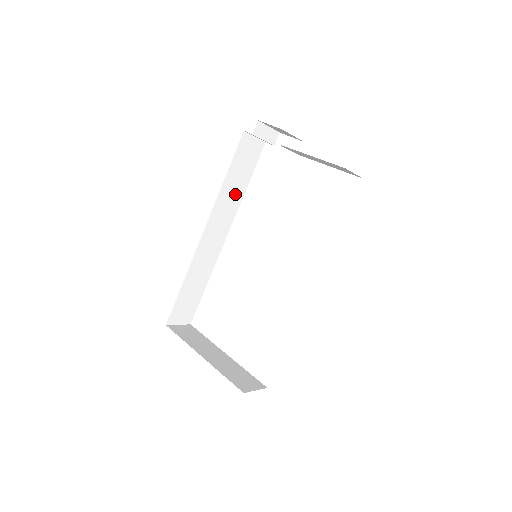
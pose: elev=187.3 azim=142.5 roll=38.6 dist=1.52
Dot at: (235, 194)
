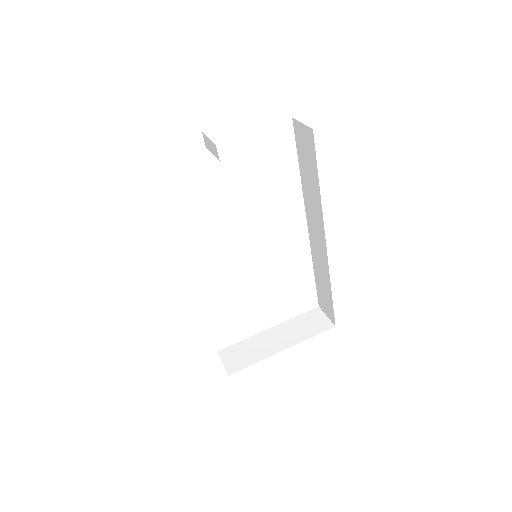
Dot at: occluded
